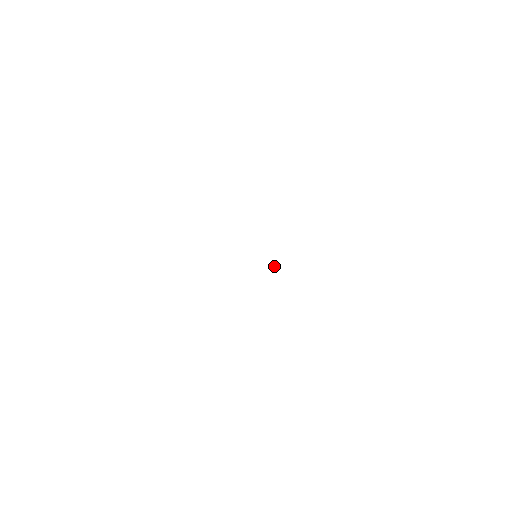
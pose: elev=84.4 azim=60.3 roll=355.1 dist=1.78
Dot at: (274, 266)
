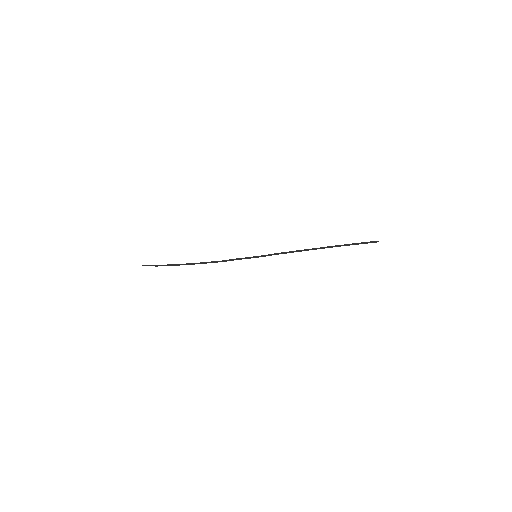
Dot at: occluded
